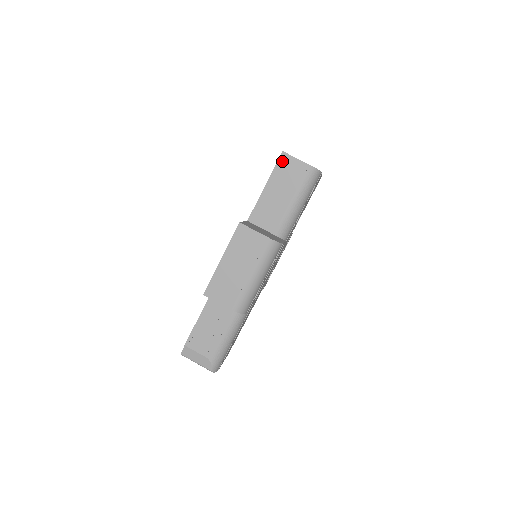
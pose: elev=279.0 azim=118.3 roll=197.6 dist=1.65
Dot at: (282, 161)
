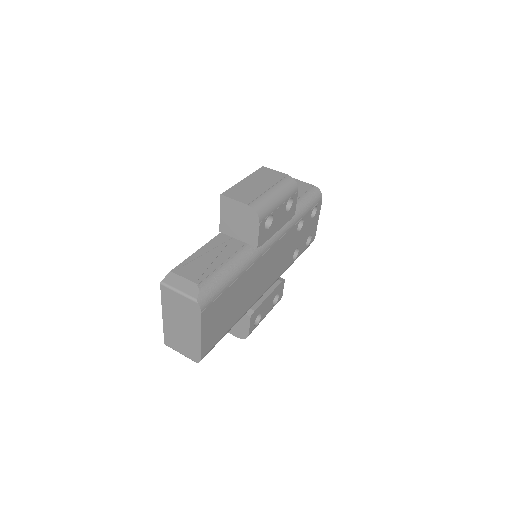
Dot at: occluded
